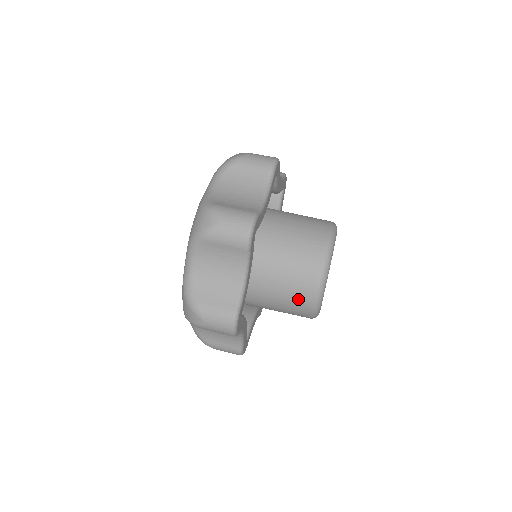
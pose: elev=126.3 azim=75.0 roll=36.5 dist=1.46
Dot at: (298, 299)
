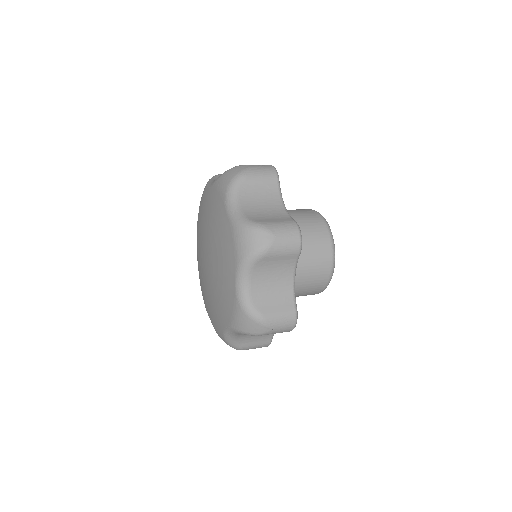
Dot at: (305, 213)
